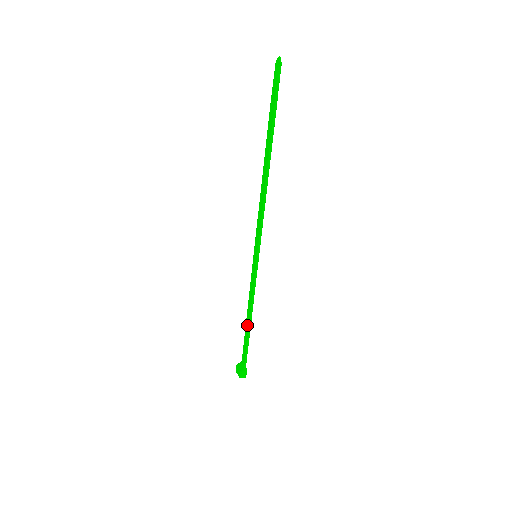
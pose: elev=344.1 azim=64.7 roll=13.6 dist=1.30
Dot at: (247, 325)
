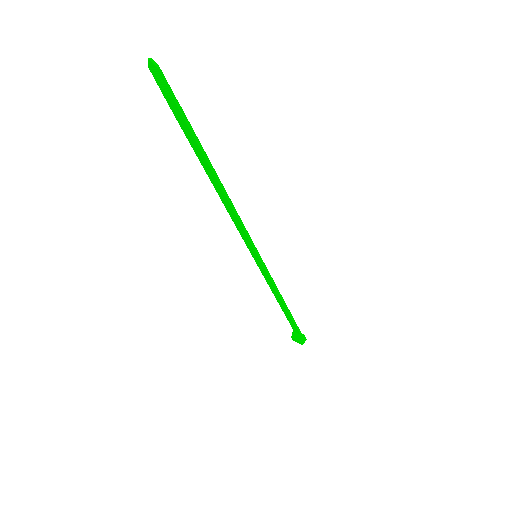
Dot at: (283, 307)
